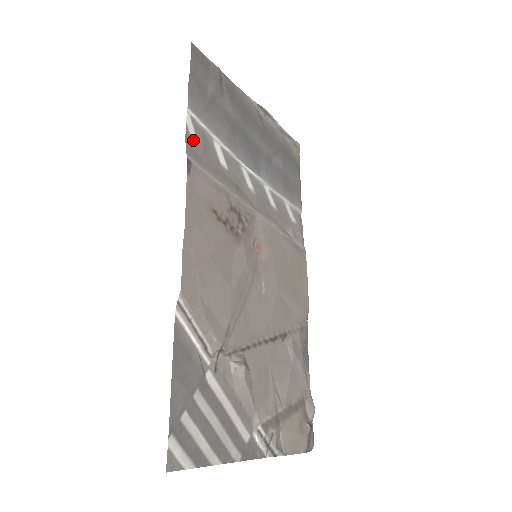
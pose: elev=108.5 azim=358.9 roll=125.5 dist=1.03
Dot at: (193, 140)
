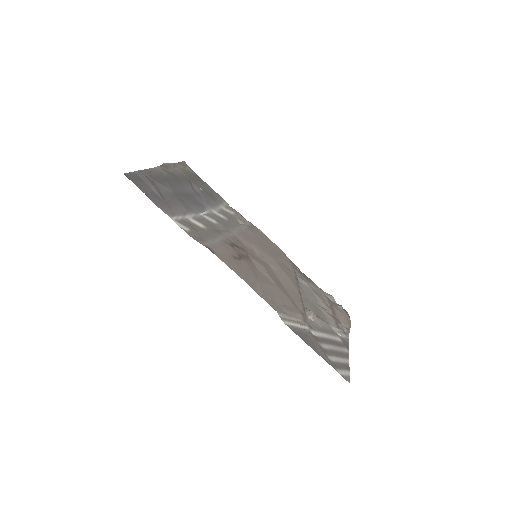
Dot at: (190, 232)
